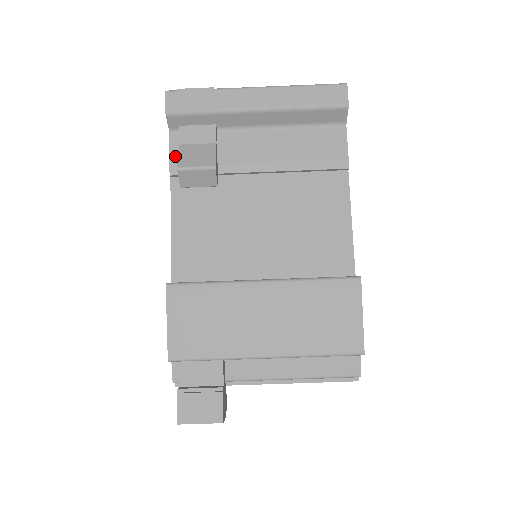
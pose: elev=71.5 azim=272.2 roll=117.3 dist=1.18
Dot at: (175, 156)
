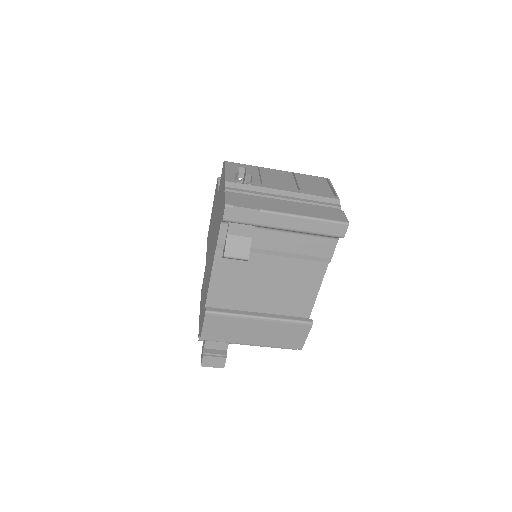
Dot at: (222, 237)
